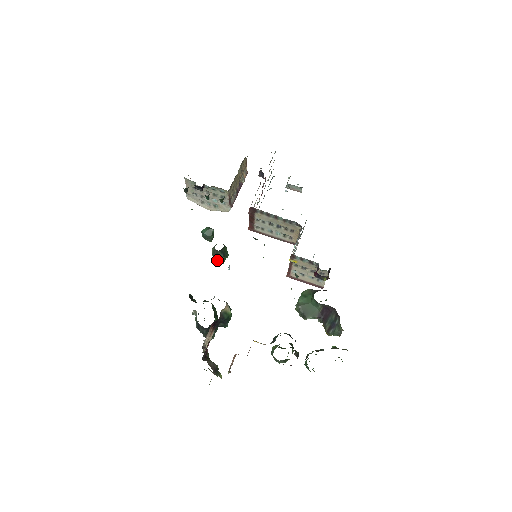
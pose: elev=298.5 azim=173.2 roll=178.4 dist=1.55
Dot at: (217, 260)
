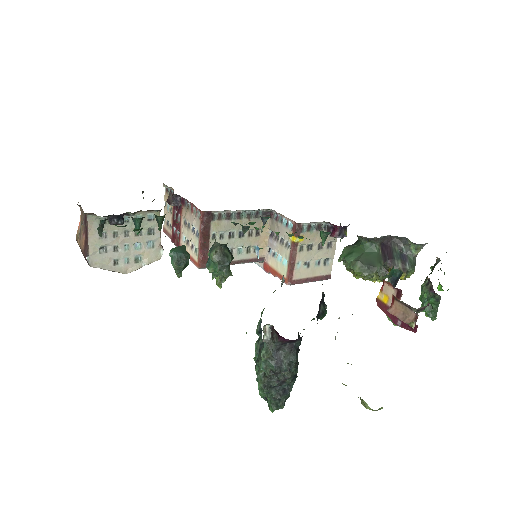
Dot at: (222, 271)
